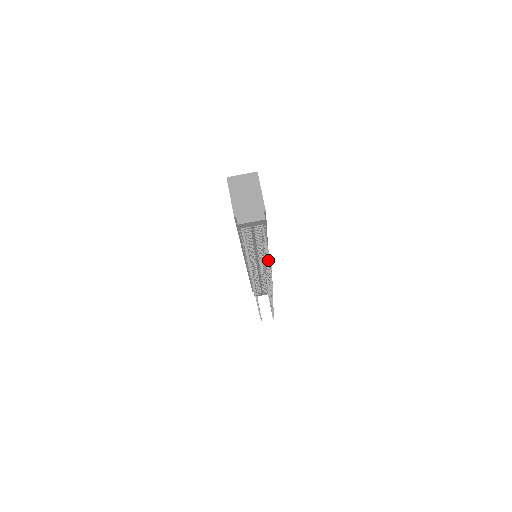
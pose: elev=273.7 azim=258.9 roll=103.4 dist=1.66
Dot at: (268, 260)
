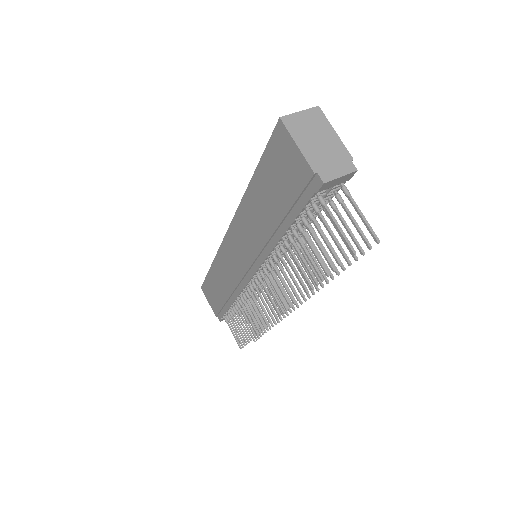
Dot at: (370, 232)
